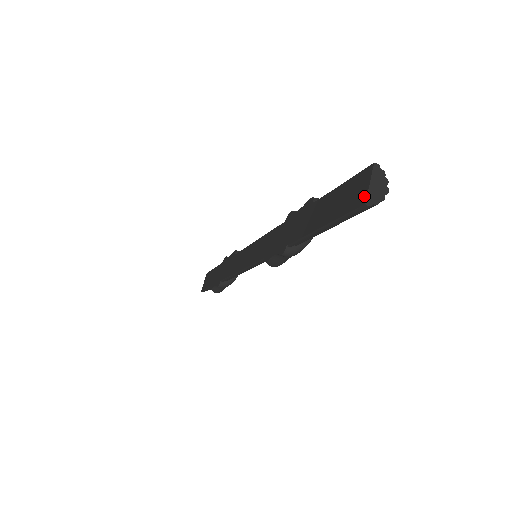
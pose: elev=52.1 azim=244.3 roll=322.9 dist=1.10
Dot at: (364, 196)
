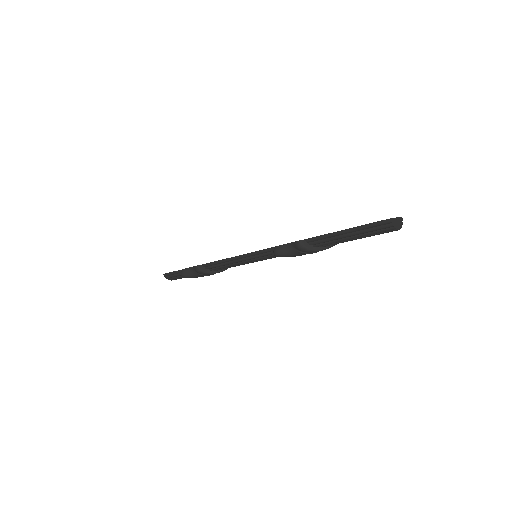
Dot at: (390, 218)
